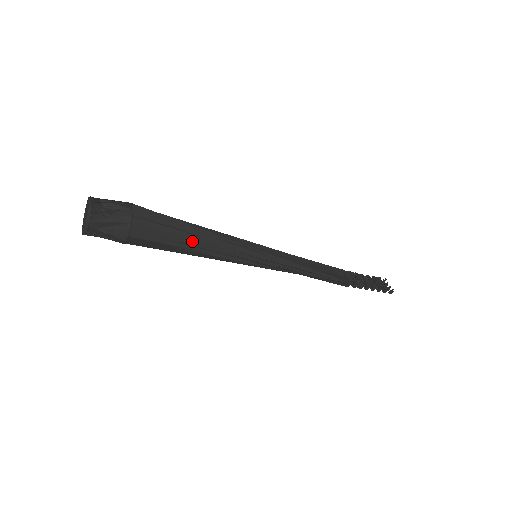
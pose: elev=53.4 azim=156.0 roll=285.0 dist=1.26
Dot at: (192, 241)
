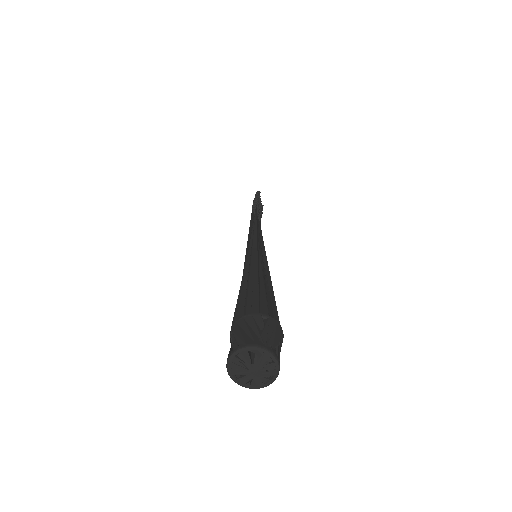
Dot at: occluded
